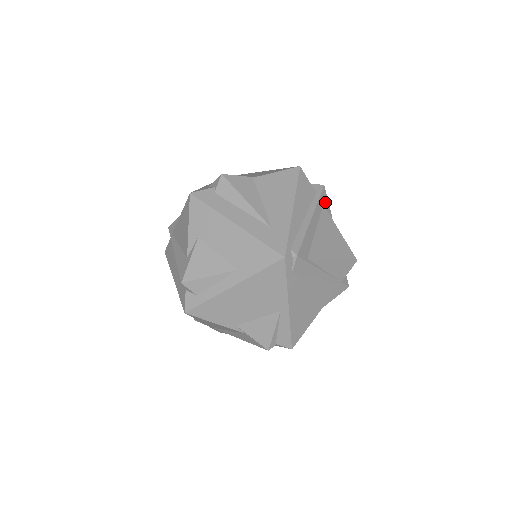
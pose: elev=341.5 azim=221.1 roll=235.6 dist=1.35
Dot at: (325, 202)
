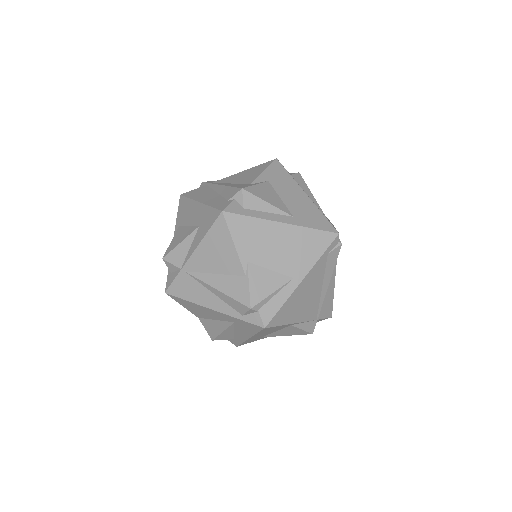
Dot at: occluded
